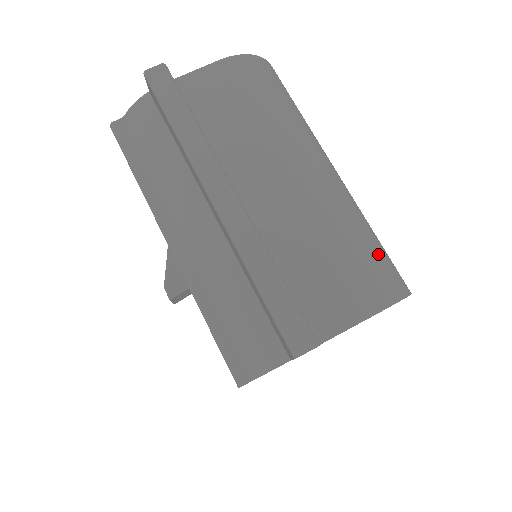
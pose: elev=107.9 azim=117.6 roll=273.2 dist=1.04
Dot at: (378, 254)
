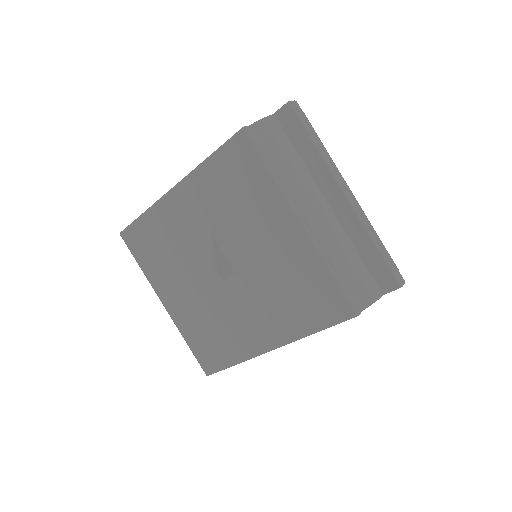
Dot at: occluded
